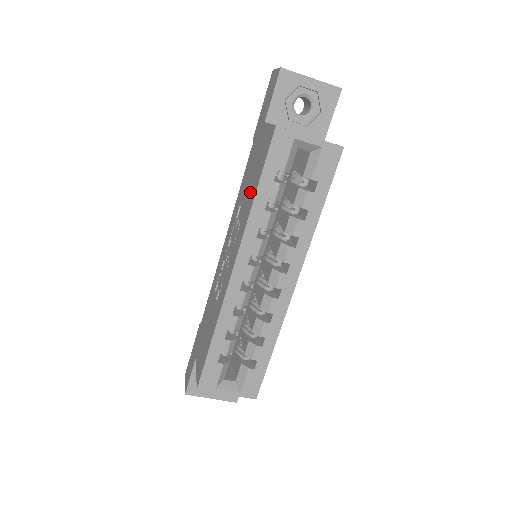
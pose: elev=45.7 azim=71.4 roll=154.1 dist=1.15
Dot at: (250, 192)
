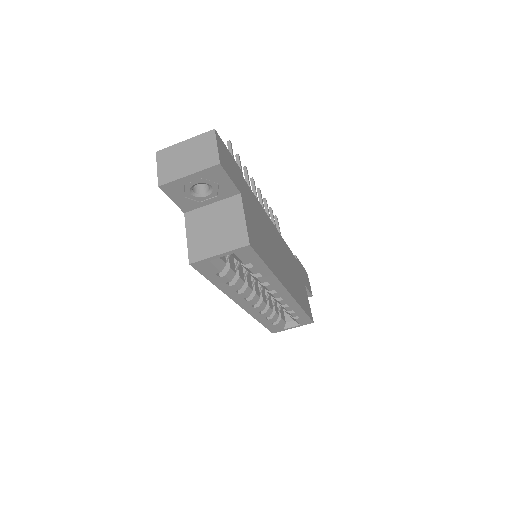
Dot at: occluded
